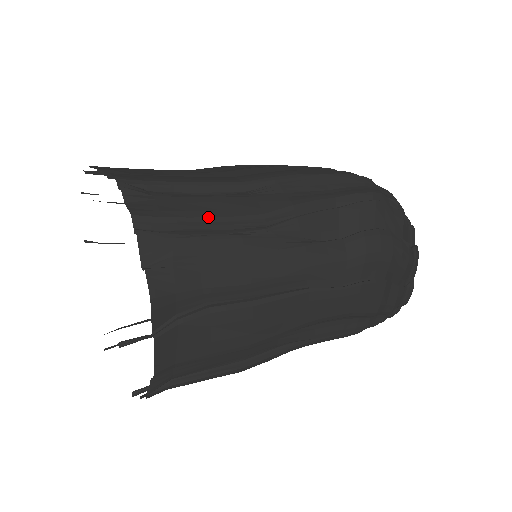
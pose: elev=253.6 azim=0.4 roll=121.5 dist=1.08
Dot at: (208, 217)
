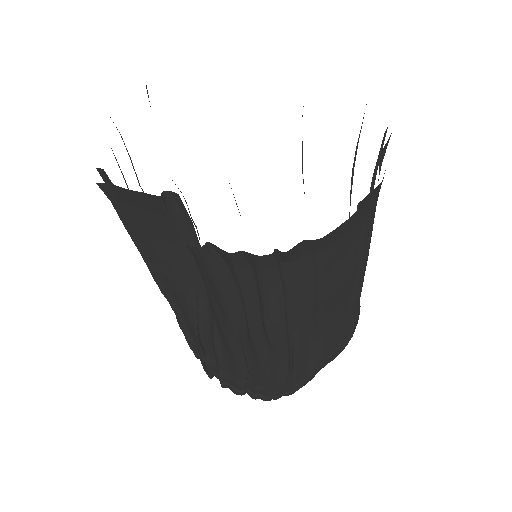
Dot at: occluded
